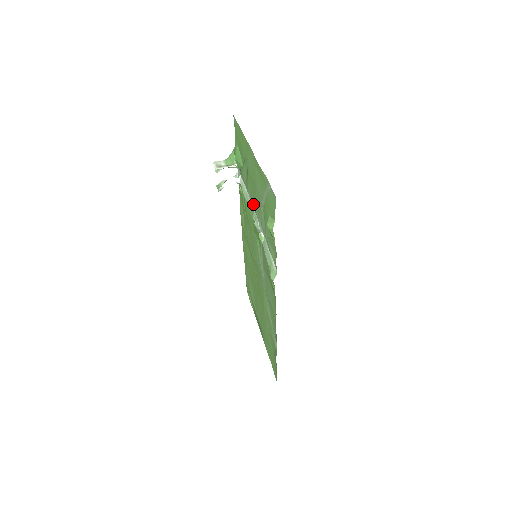
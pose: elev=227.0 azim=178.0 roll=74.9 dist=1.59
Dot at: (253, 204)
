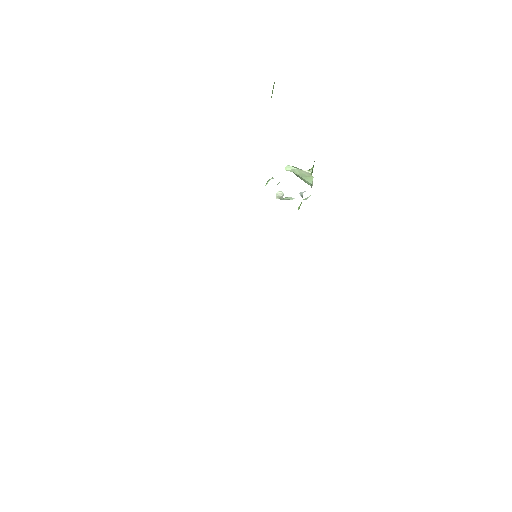
Dot at: occluded
